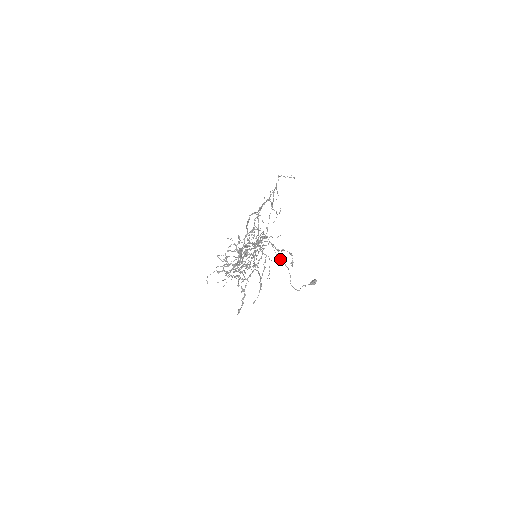
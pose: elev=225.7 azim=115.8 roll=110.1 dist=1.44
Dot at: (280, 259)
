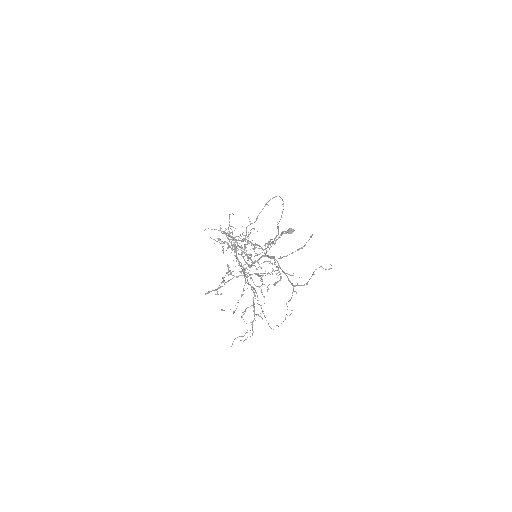
Dot at: (278, 226)
